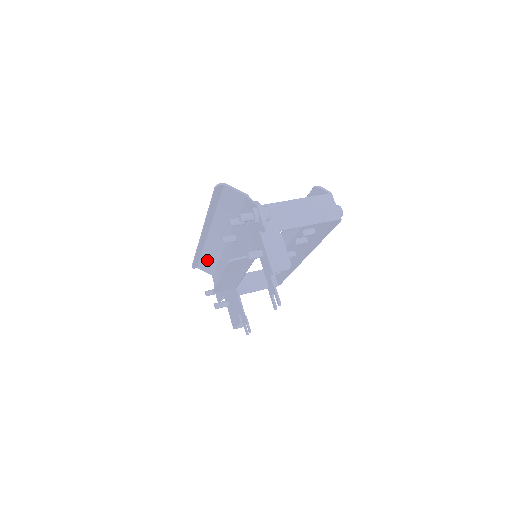
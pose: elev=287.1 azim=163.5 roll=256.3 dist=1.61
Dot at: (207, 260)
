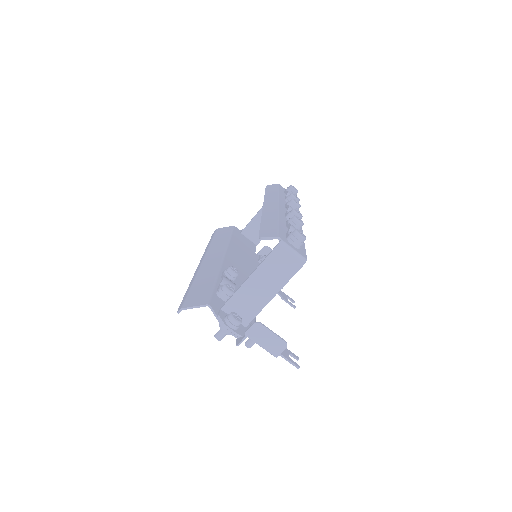
Dot at: occluded
